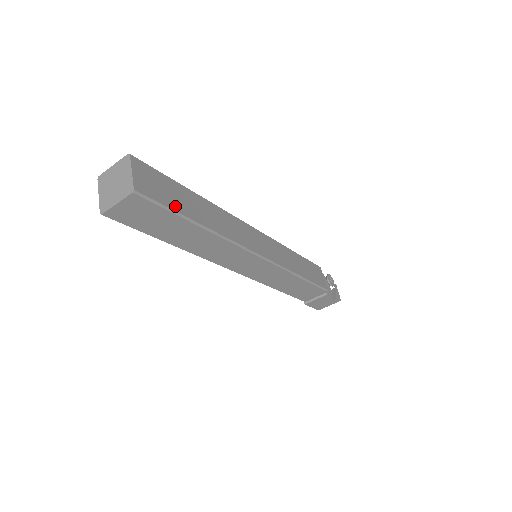
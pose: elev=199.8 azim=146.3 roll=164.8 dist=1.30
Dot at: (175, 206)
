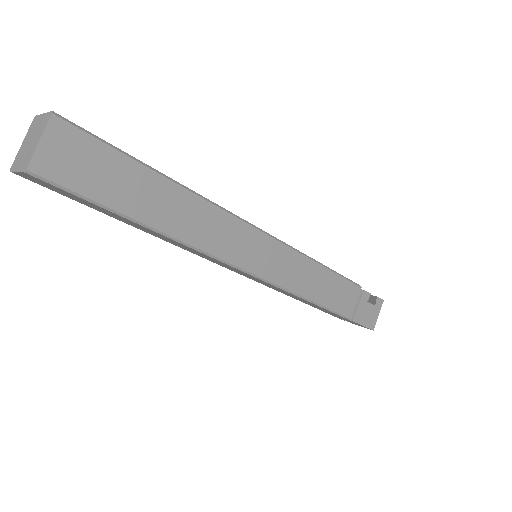
Dot at: (118, 150)
